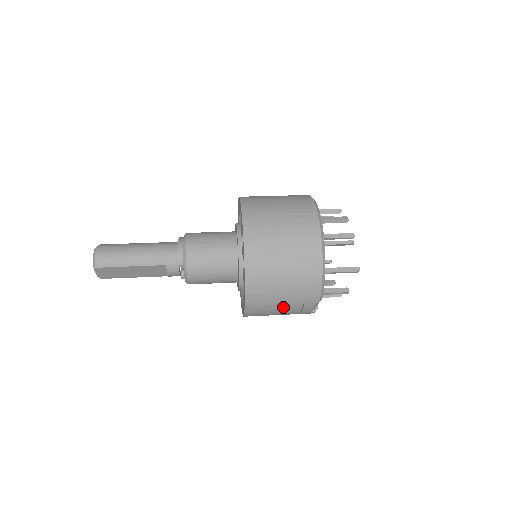
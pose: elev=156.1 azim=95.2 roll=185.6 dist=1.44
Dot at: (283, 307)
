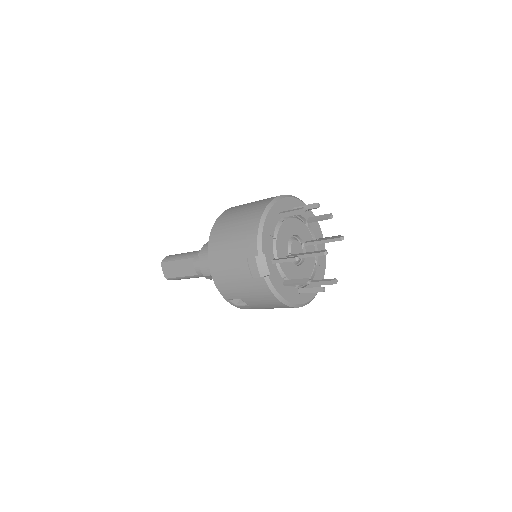
Dot at: (234, 265)
